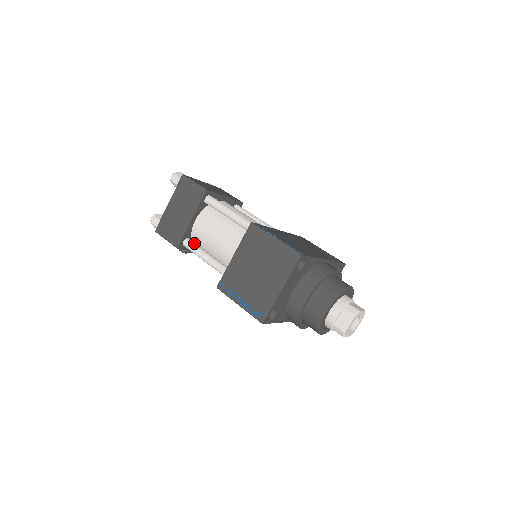
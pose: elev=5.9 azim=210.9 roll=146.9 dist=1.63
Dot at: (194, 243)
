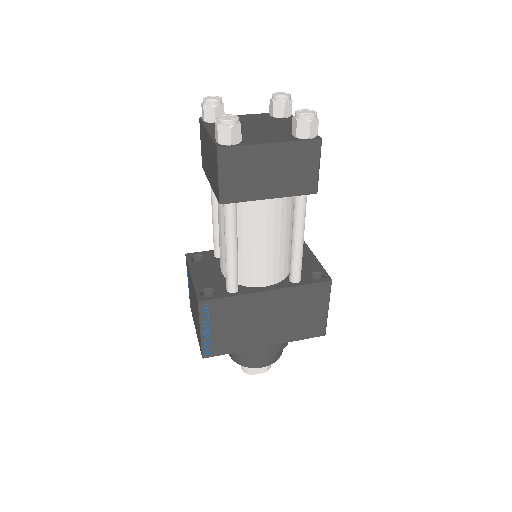
Dot at: occluded
